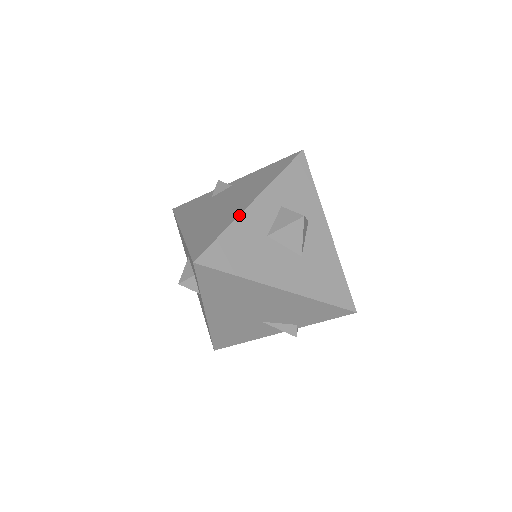
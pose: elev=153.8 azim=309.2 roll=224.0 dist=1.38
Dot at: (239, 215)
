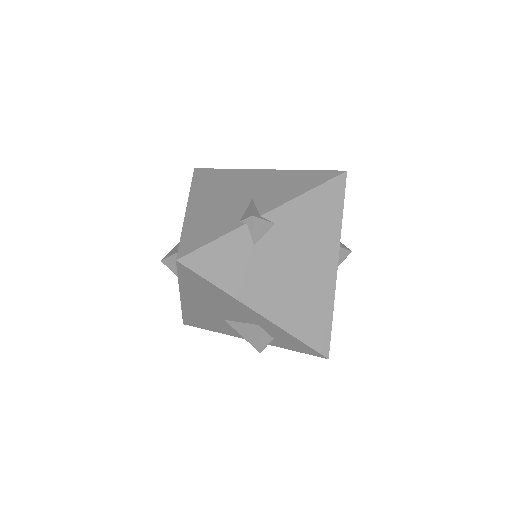
Dot at: occluded
